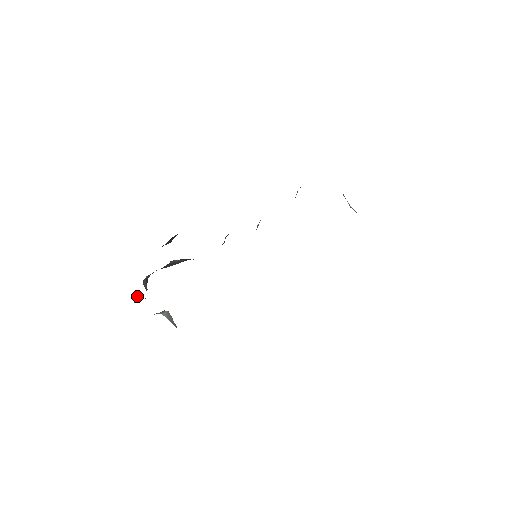
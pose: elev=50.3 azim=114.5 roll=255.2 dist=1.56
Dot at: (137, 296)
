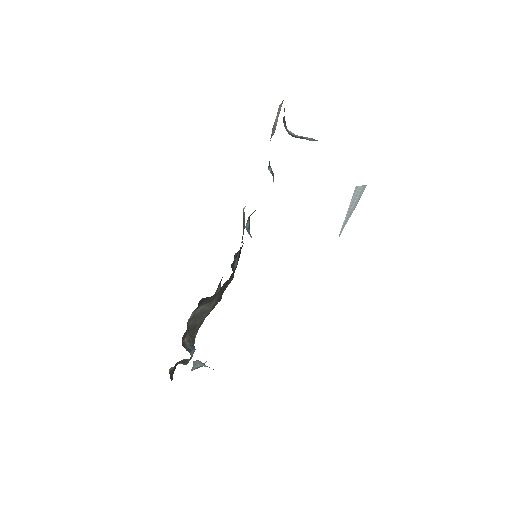
Dot at: (181, 361)
